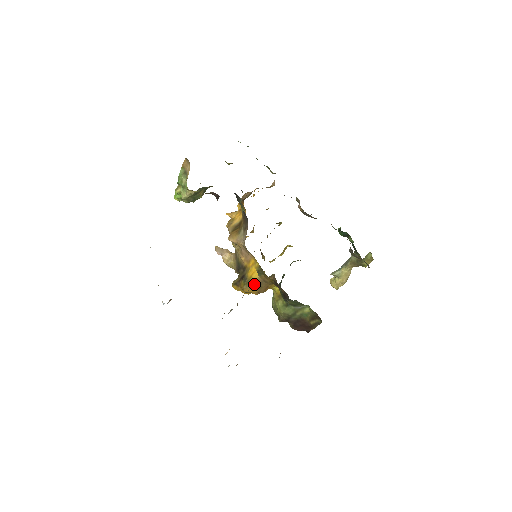
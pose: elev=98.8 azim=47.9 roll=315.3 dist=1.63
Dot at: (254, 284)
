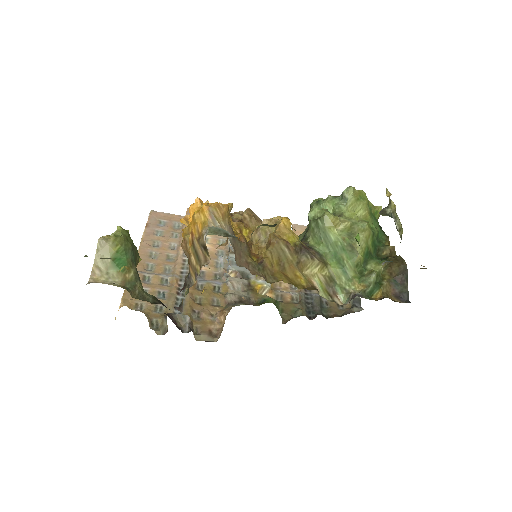
Dot at: occluded
